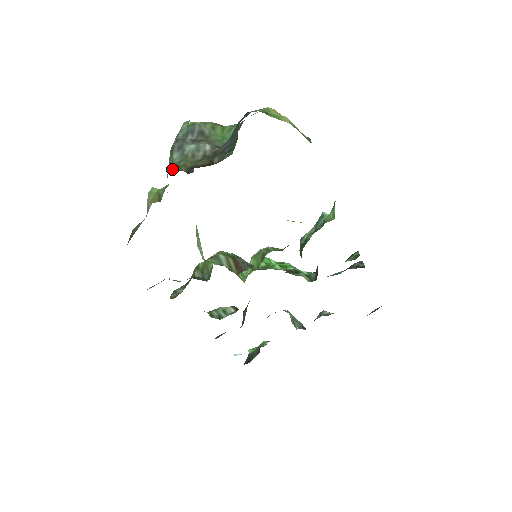
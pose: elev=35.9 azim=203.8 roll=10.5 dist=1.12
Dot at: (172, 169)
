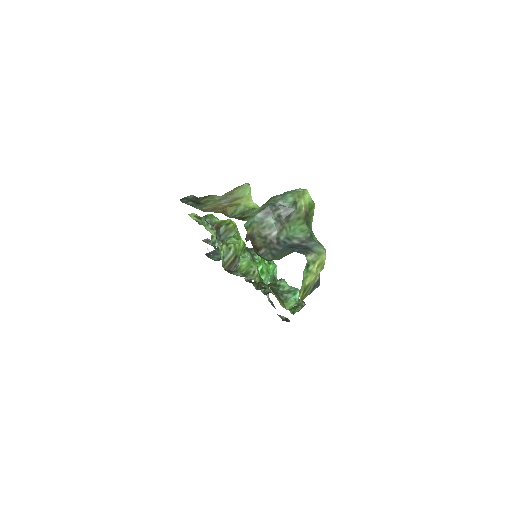
Dot at: (247, 221)
